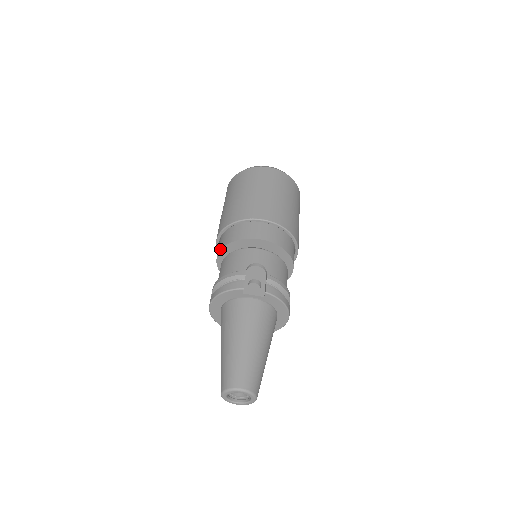
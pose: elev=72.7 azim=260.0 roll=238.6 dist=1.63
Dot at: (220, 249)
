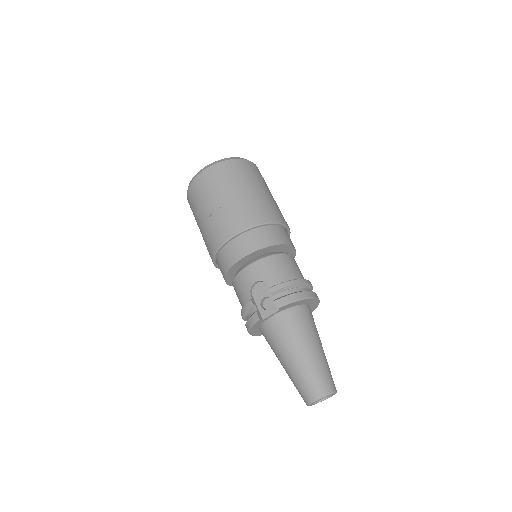
Dot at: occluded
